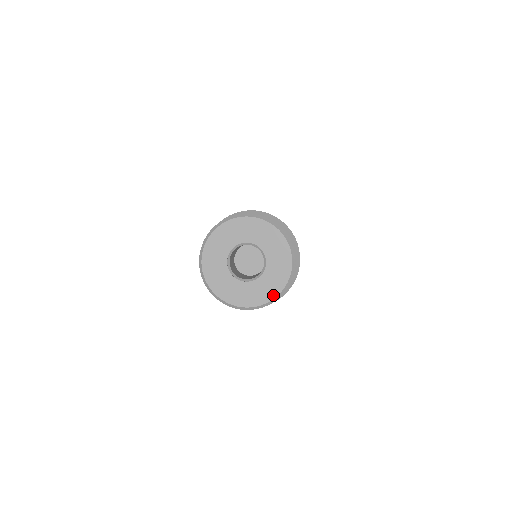
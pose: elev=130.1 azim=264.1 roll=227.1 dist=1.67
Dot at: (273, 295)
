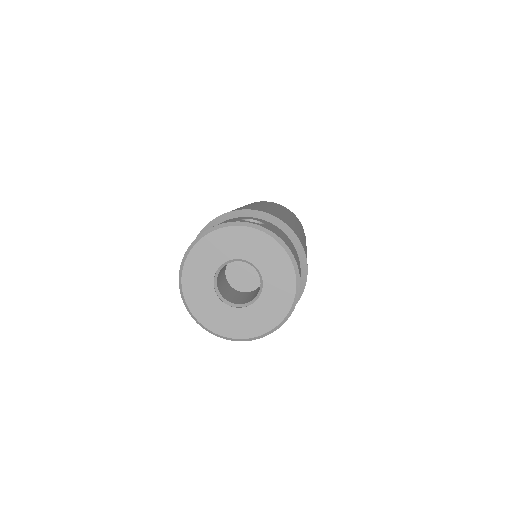
Dot at: (266, 328)
